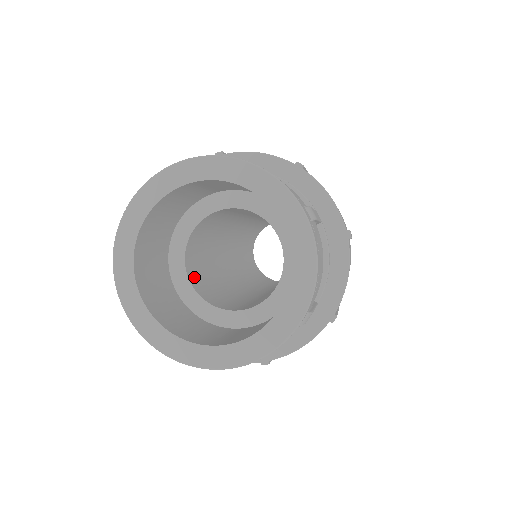
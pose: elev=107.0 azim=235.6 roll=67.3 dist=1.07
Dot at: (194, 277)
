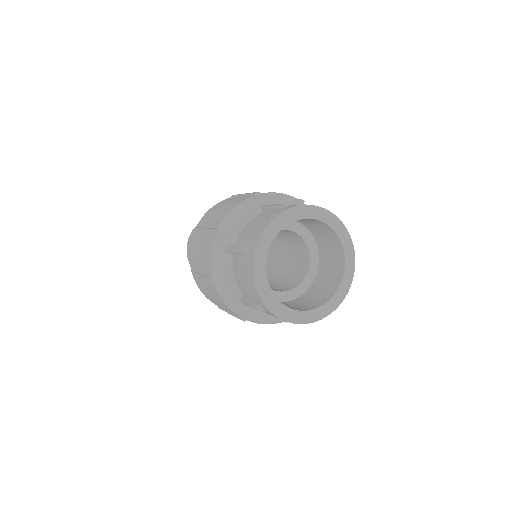
Dot at: occluded
